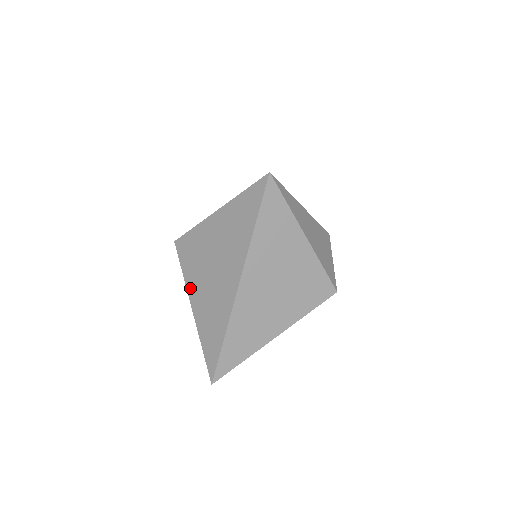
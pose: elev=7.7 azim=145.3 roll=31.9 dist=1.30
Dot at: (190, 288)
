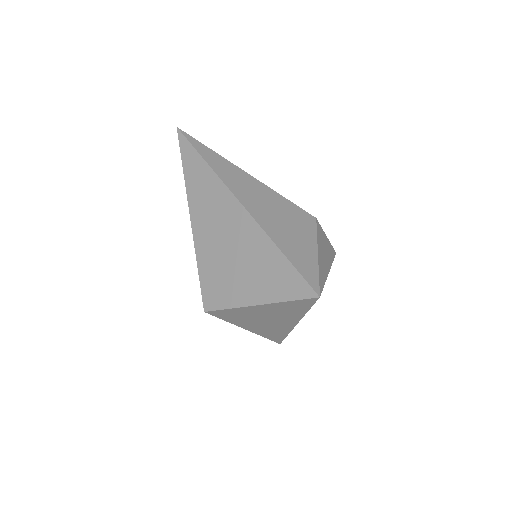
Dot at: (239, 325)
